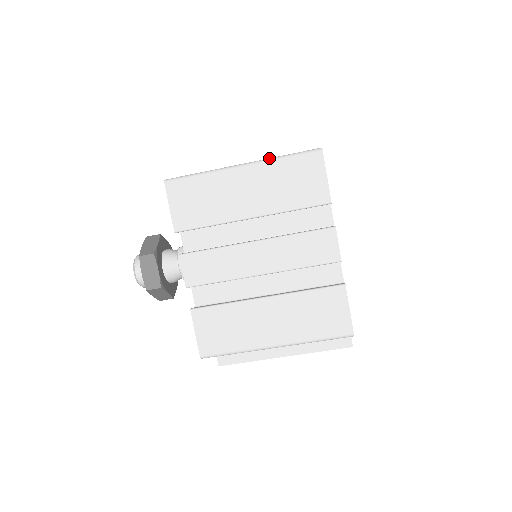
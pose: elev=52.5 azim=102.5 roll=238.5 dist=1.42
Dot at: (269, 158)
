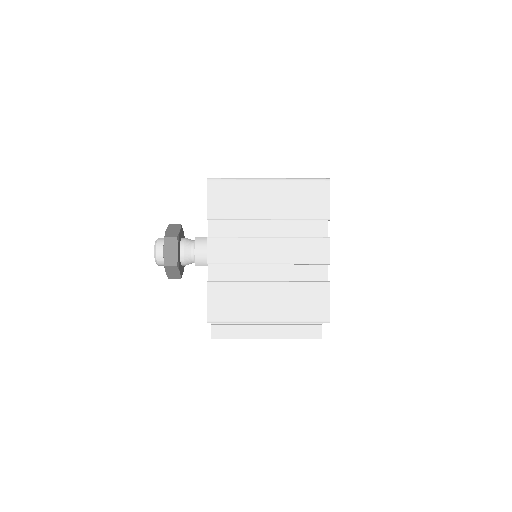
Dot at: (290, 178)
